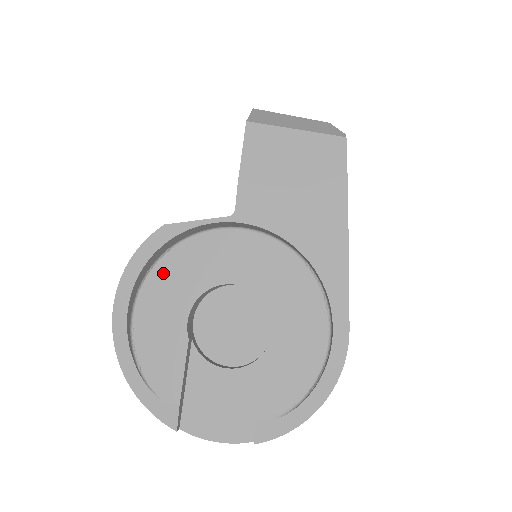
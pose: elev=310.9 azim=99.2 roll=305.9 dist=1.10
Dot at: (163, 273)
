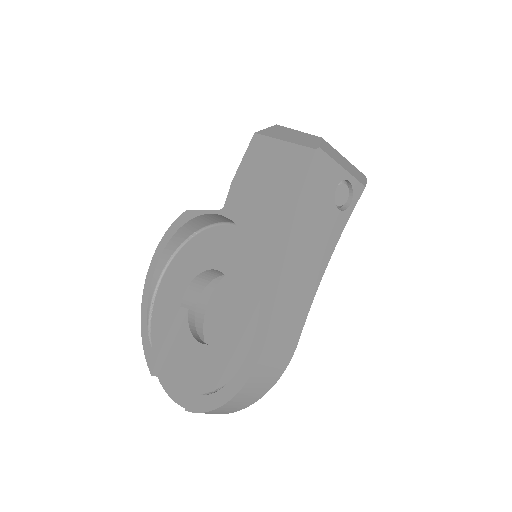
Dot at: (186, 251)
